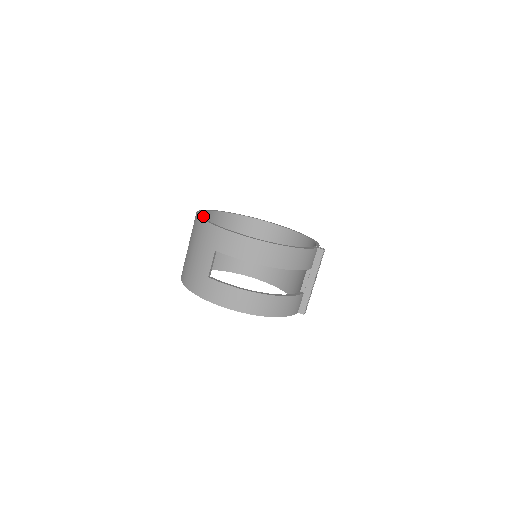
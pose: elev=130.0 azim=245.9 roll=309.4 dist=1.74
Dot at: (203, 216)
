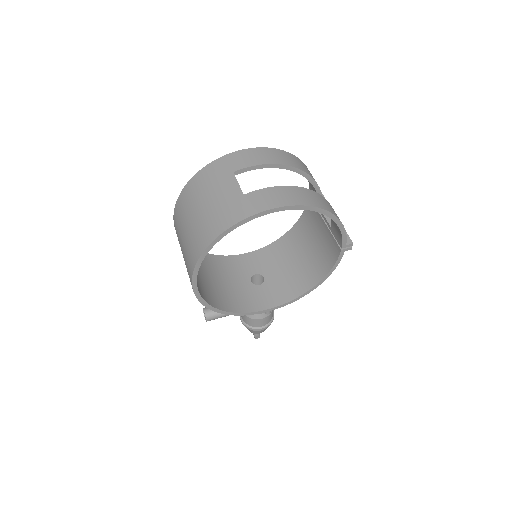
Dot at: occluded
